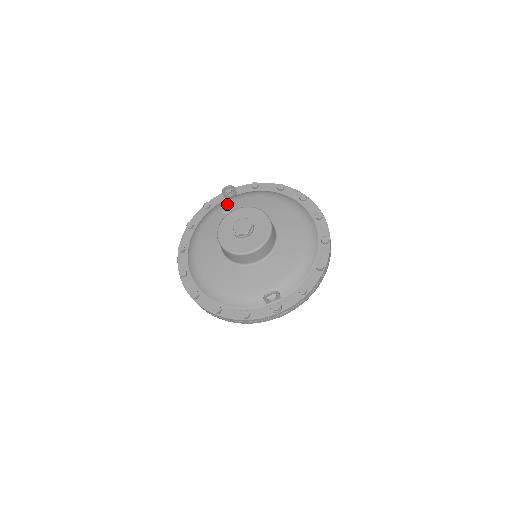
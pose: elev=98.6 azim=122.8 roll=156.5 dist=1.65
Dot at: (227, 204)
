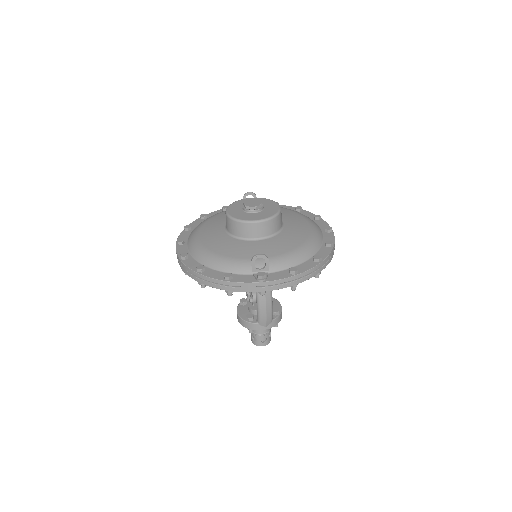
Dot at: occluded
